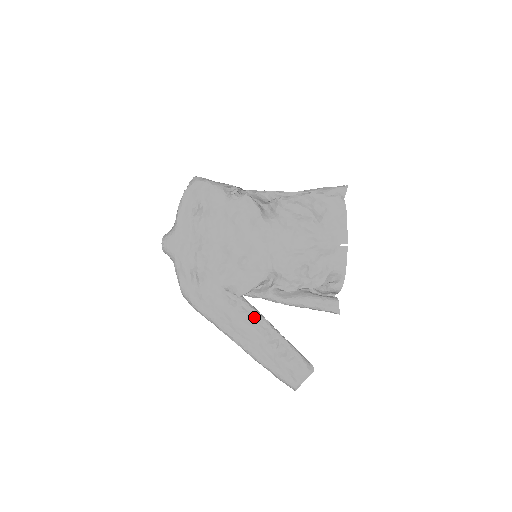
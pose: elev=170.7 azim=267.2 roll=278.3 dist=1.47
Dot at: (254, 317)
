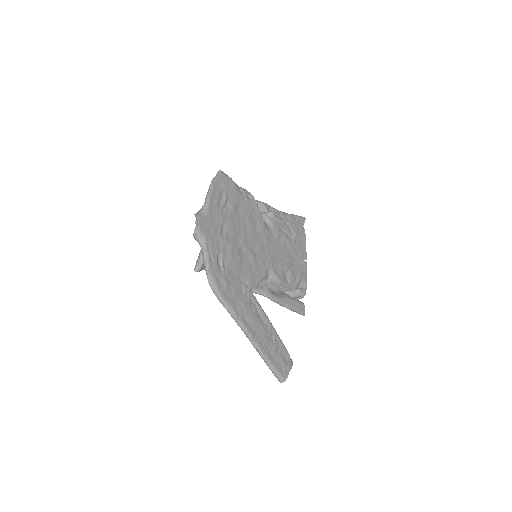
Dot at: (260, 310)
